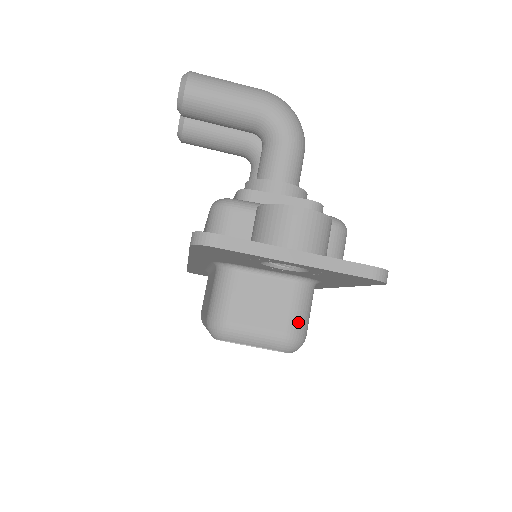
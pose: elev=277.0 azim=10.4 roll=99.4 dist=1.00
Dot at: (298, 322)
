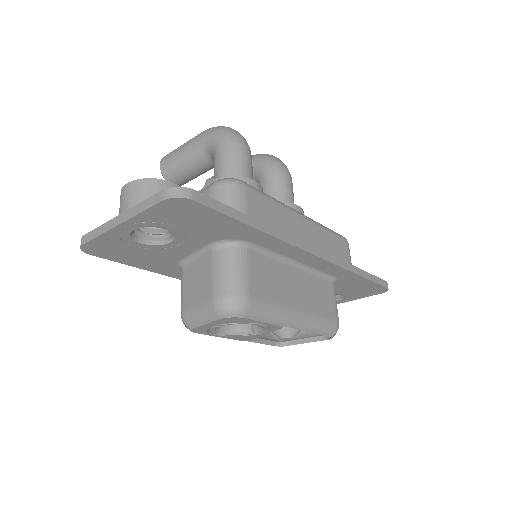
Dot at: (222, 283)
